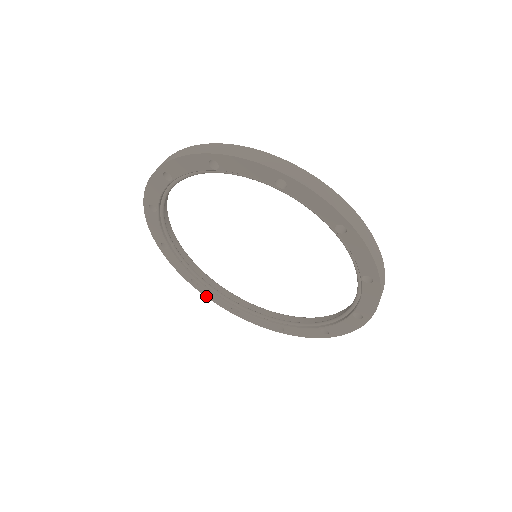
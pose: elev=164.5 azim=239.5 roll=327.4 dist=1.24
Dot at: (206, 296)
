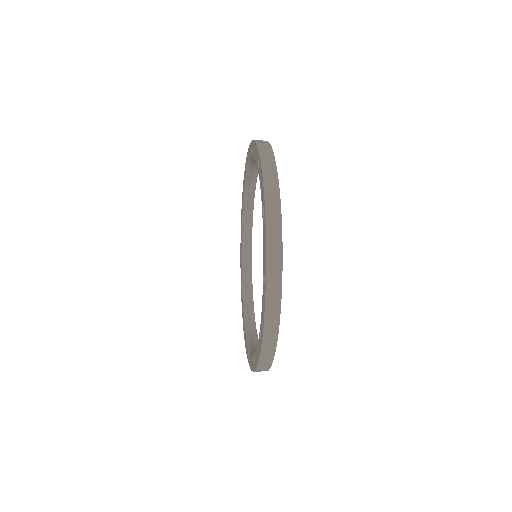
Dot at: occluded
